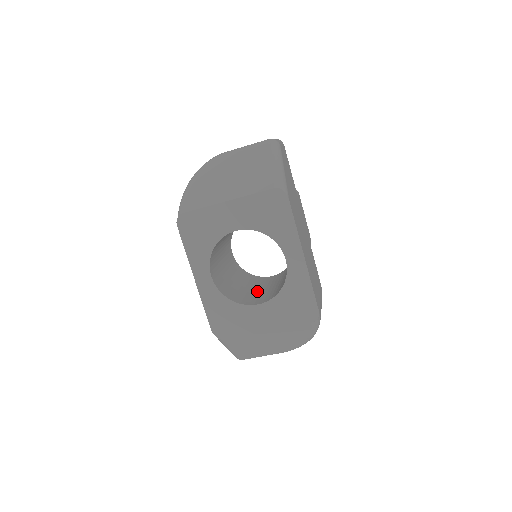
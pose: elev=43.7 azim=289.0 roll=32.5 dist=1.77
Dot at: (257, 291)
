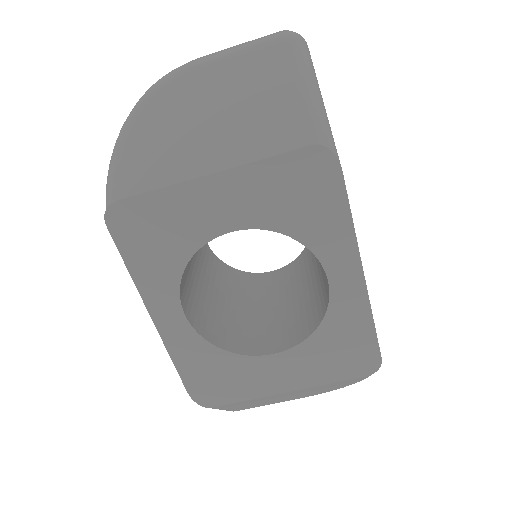
Dot at: (259, 313)
